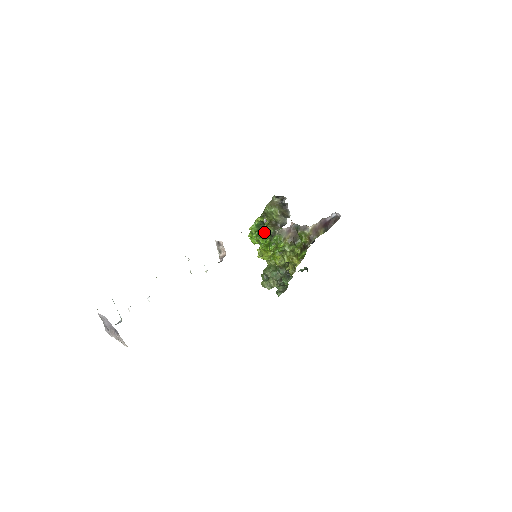
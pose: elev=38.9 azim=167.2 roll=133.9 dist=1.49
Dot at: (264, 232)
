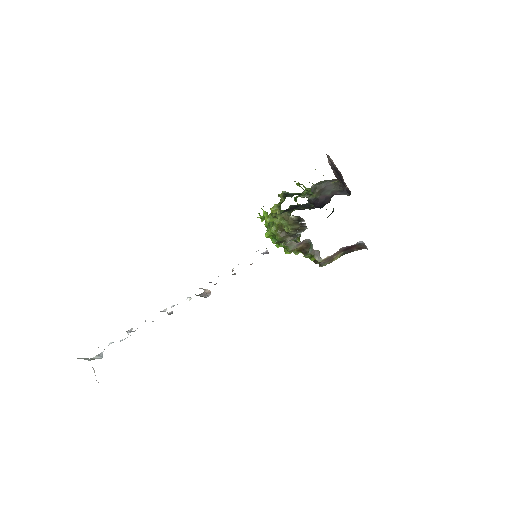
Dot at: (271, 234)
